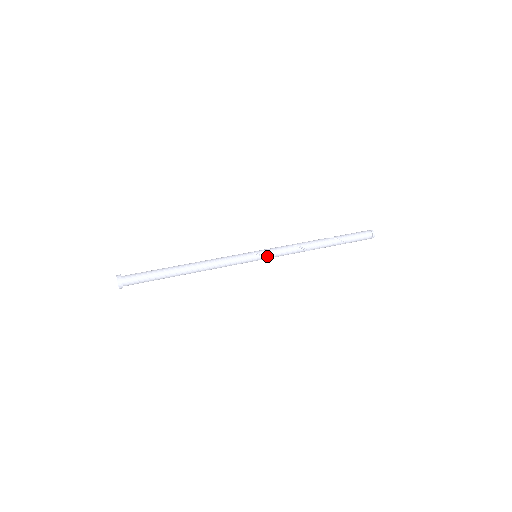
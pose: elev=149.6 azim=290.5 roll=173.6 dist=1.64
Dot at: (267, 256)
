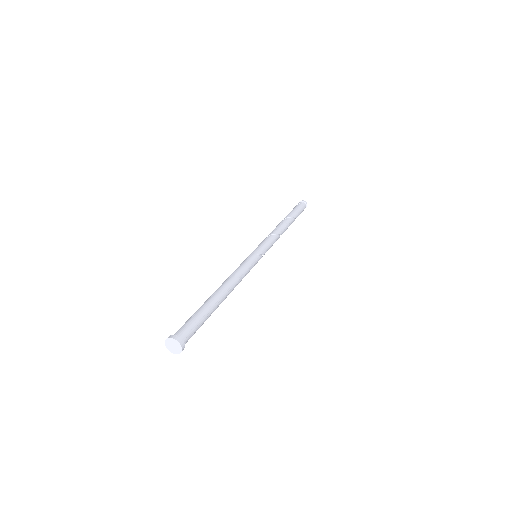
Dot at: (264, 254)
